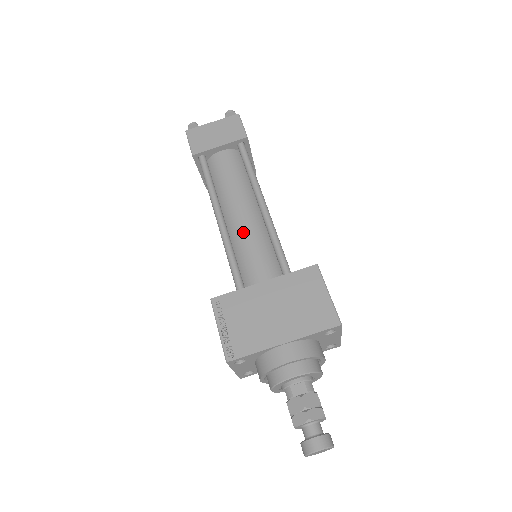
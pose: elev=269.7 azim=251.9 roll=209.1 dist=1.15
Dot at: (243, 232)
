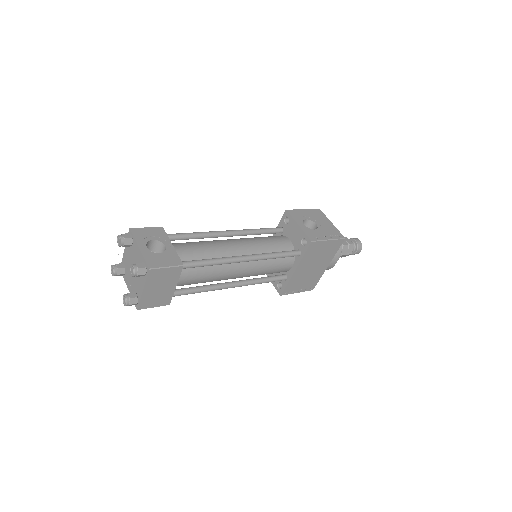
Dot at: (254, 274)
